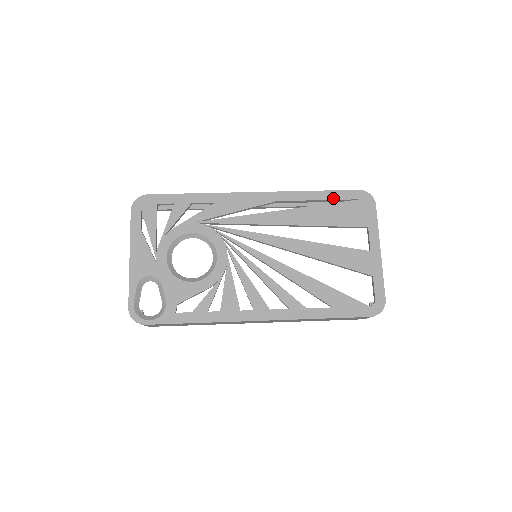
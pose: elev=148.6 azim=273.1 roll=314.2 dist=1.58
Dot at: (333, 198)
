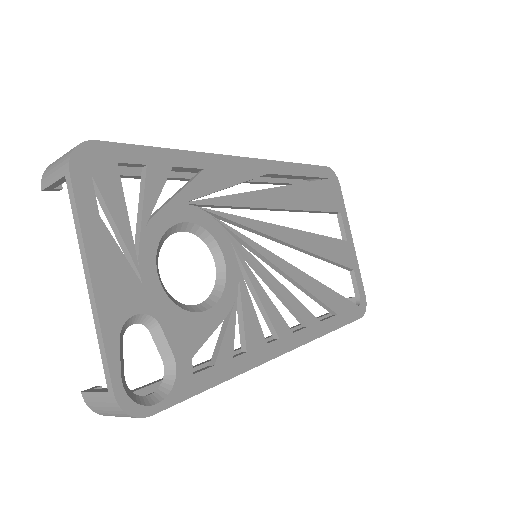
Dot at: (312, 174)
